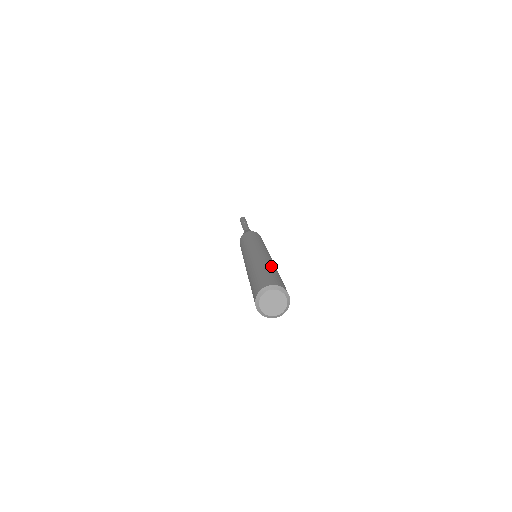
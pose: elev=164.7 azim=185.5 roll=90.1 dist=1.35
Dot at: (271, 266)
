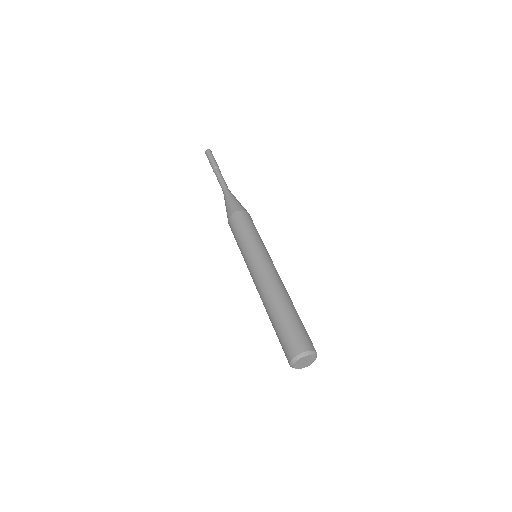
Dot at: (276, 308)
